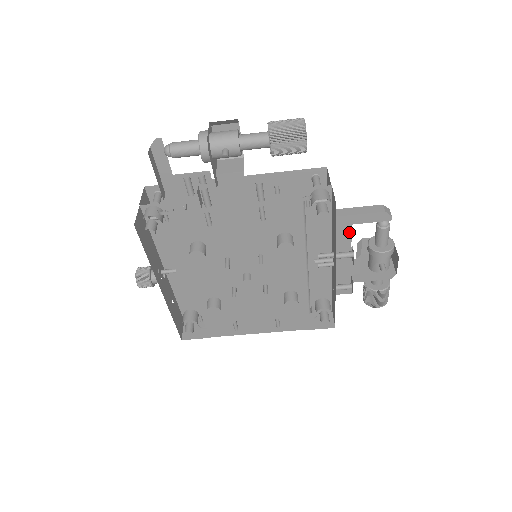
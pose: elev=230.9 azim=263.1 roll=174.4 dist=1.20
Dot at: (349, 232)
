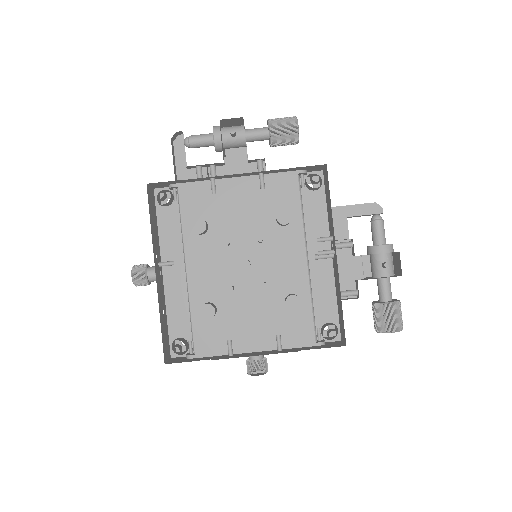
Dot at: (345, 227)
